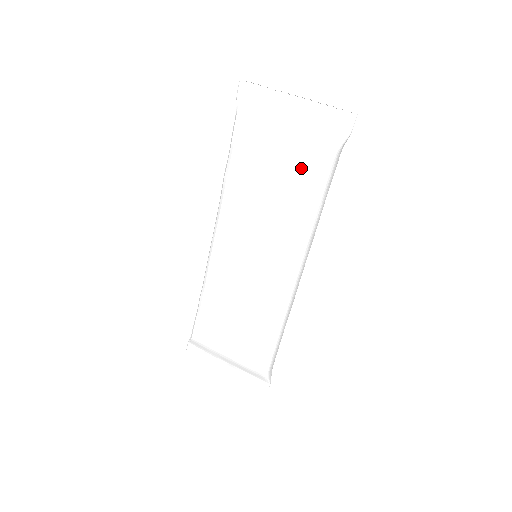
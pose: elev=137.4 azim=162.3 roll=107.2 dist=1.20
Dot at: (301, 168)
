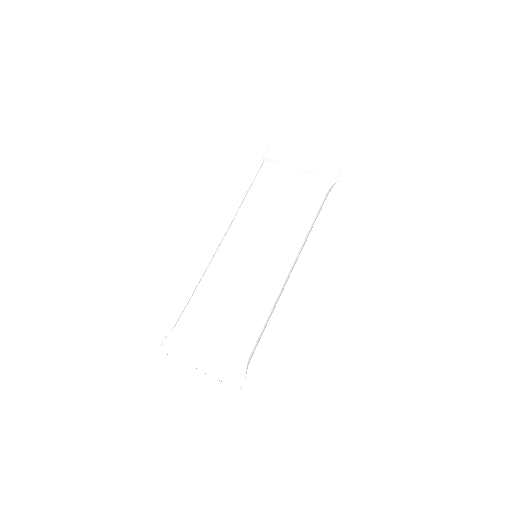
Dot at: (305, 192)
